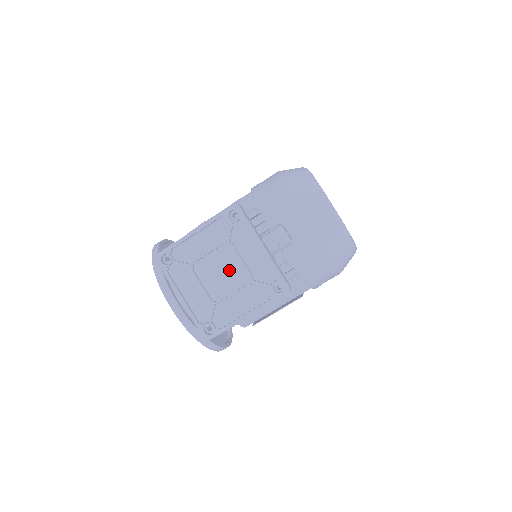
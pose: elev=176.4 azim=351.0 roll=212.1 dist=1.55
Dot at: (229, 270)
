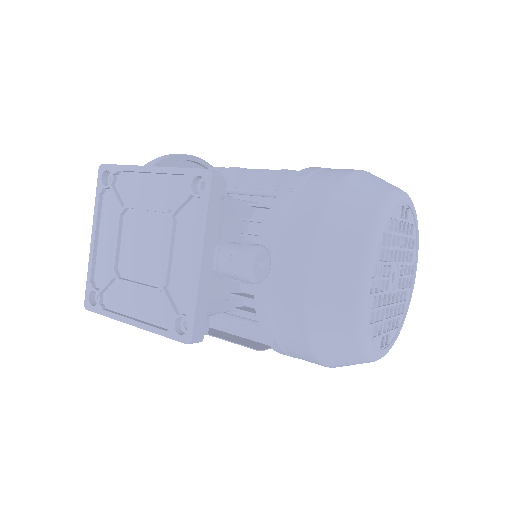
Dot at: (153, 251)
